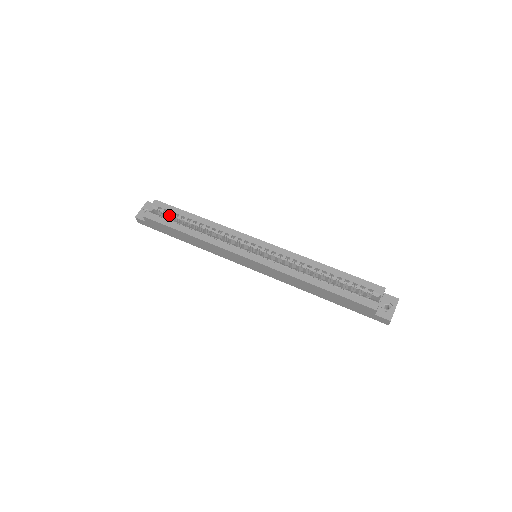
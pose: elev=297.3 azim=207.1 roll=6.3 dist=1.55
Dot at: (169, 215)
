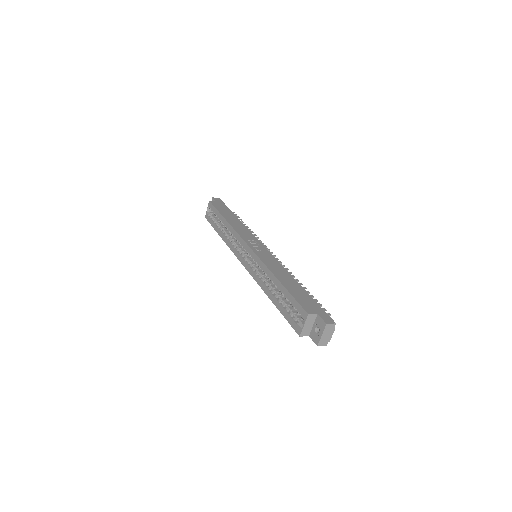
Dot at: occluded
